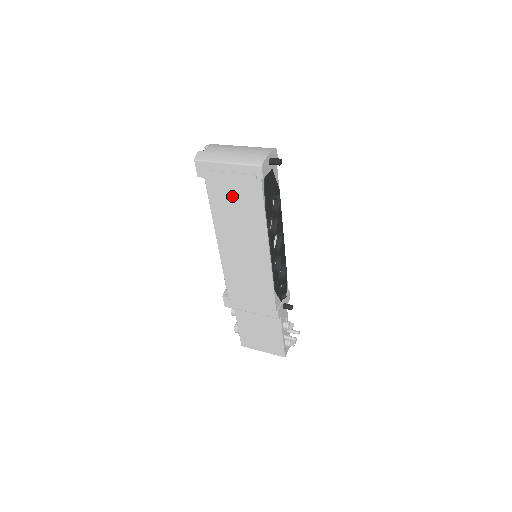
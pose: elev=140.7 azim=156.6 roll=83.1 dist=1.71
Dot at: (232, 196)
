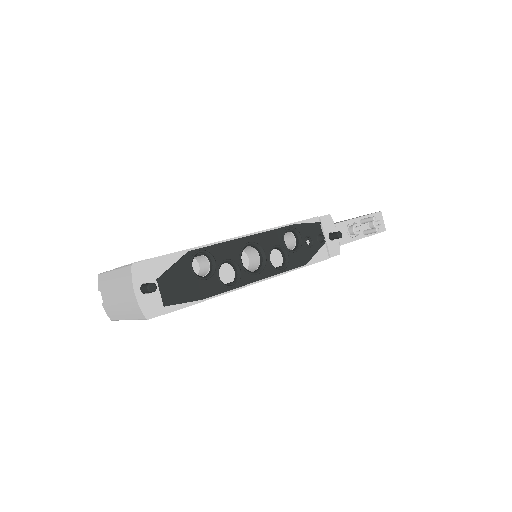
Dot at: occluded
